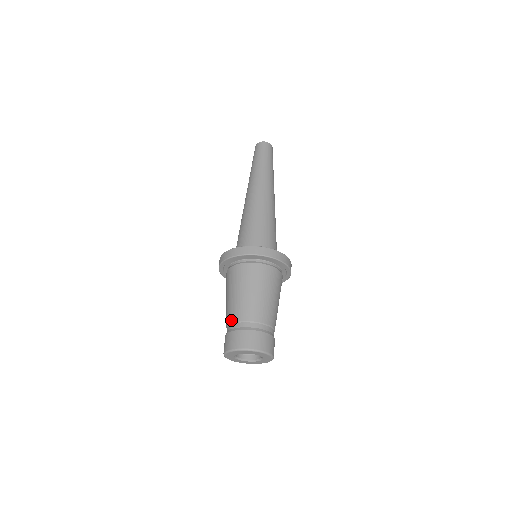
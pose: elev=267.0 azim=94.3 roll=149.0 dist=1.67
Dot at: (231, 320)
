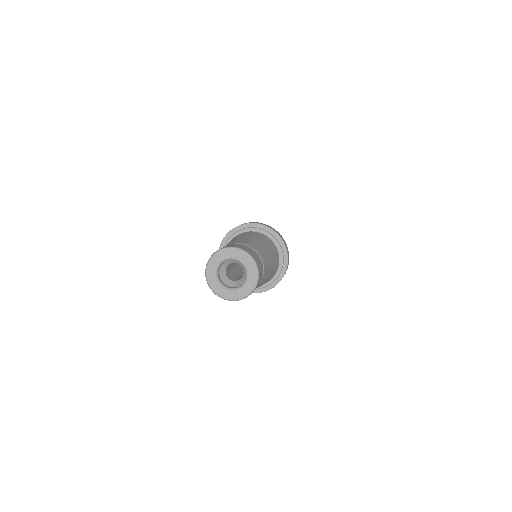
Dot at: occluded
